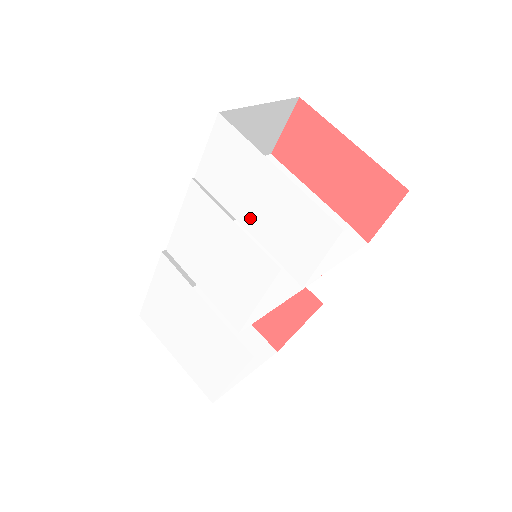
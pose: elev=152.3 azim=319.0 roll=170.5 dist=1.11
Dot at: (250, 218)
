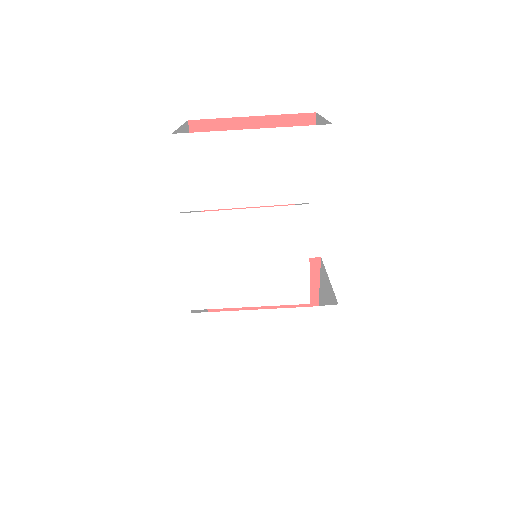
Dot at: (255, 193)
